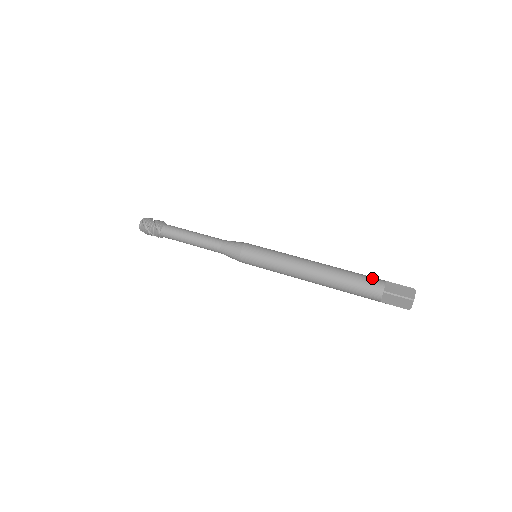
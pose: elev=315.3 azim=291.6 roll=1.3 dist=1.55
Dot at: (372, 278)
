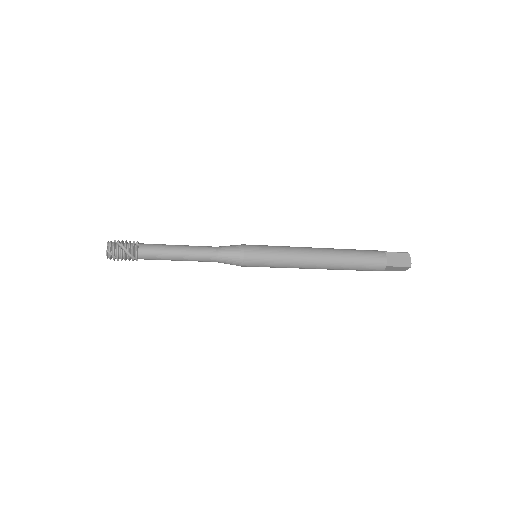
Dot at: occluded
